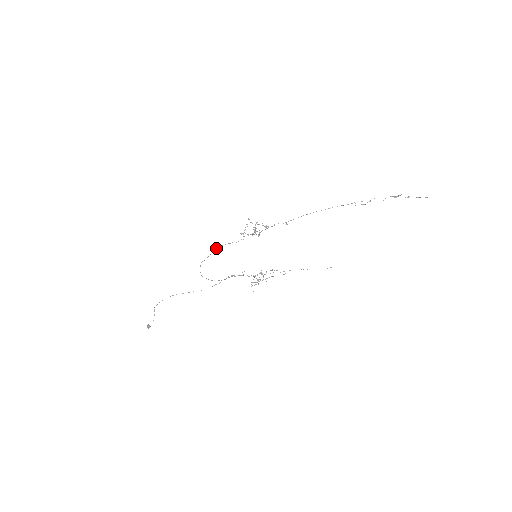
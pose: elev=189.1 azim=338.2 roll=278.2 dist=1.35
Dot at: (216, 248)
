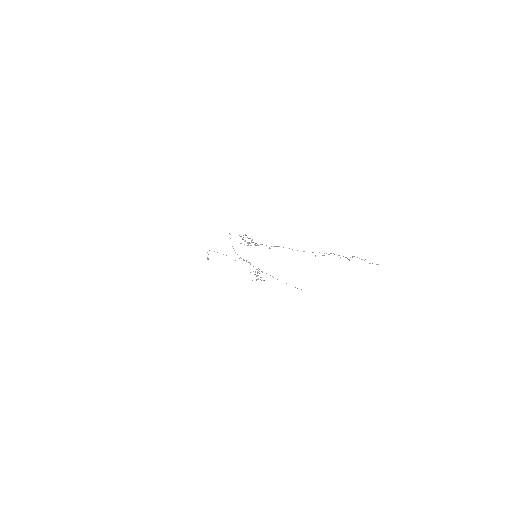
Dot at: occluded
